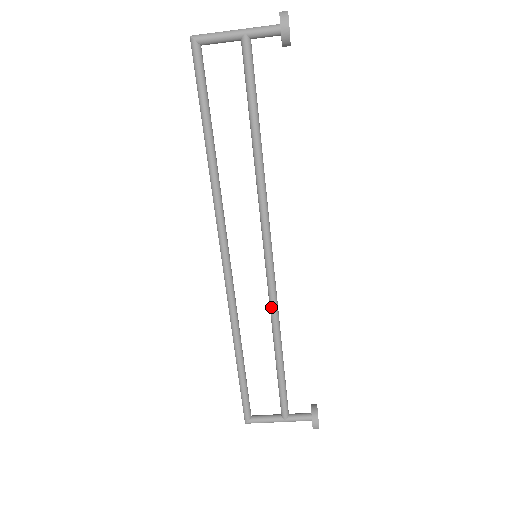
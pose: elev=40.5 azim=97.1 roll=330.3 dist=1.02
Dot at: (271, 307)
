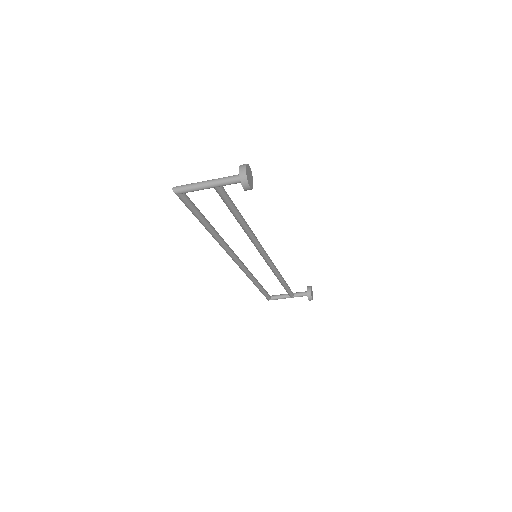
Dot at: (272, 271)
